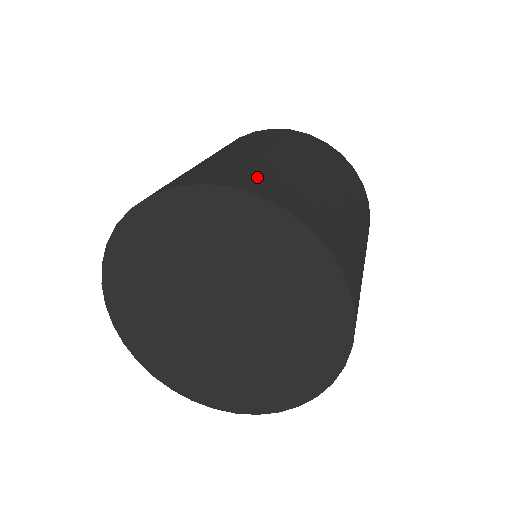
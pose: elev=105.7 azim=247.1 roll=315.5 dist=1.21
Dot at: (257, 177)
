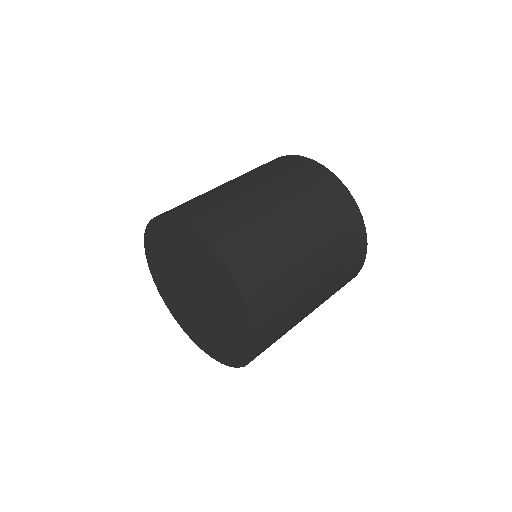
Dot at: (270, 291)
